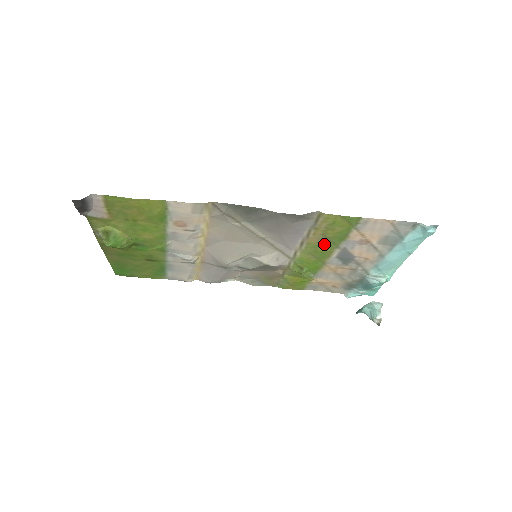
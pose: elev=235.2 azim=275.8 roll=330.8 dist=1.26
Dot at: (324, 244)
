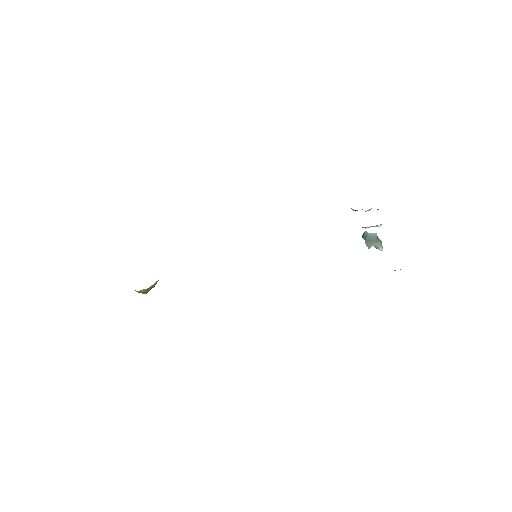
Dot at: occluded
